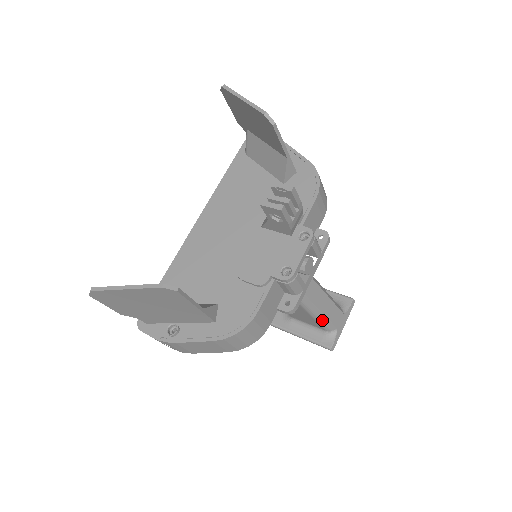
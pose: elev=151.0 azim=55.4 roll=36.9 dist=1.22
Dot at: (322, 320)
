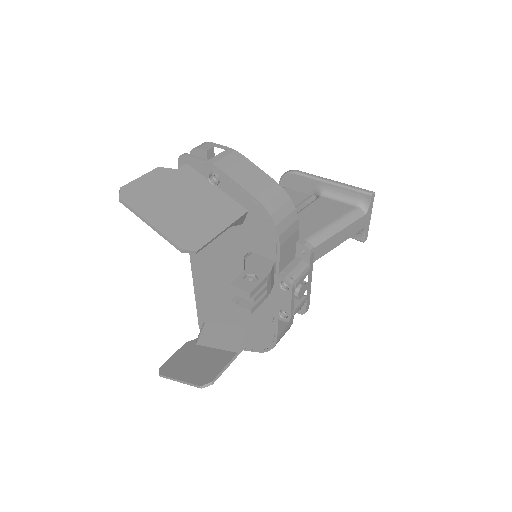
Dot at: occluded
